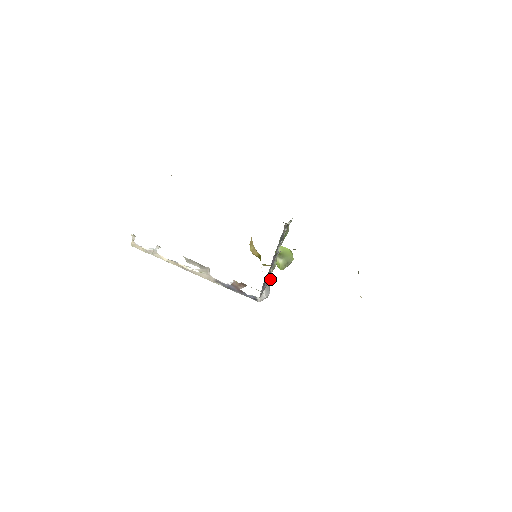
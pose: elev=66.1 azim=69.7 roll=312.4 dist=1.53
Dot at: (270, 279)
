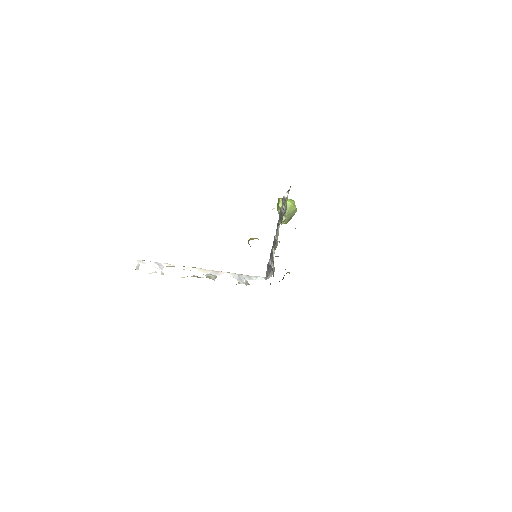
Dot at: occluded
